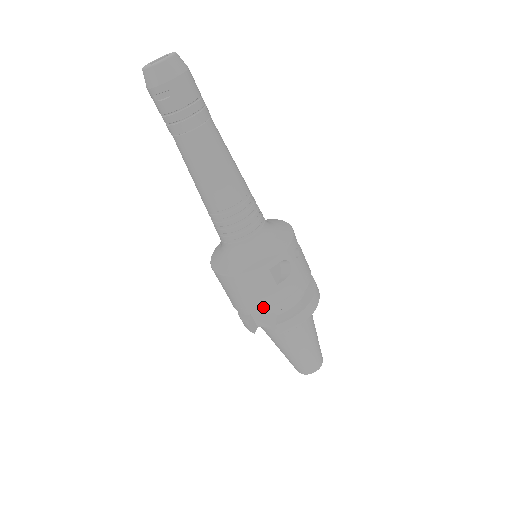
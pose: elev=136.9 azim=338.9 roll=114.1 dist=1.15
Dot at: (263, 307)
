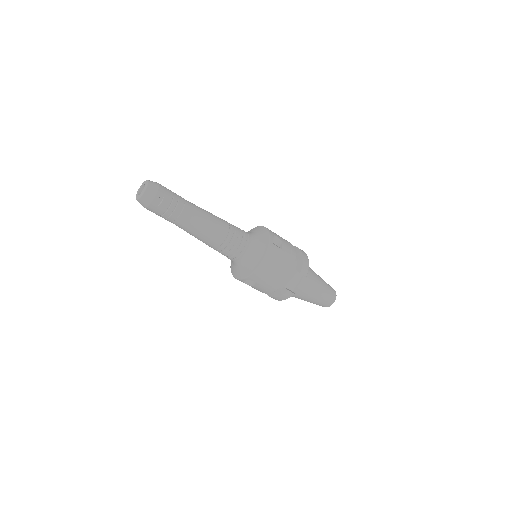
Dot at: (287, 268)
